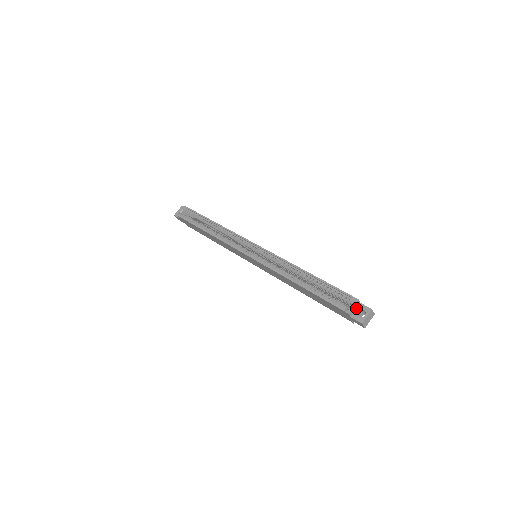
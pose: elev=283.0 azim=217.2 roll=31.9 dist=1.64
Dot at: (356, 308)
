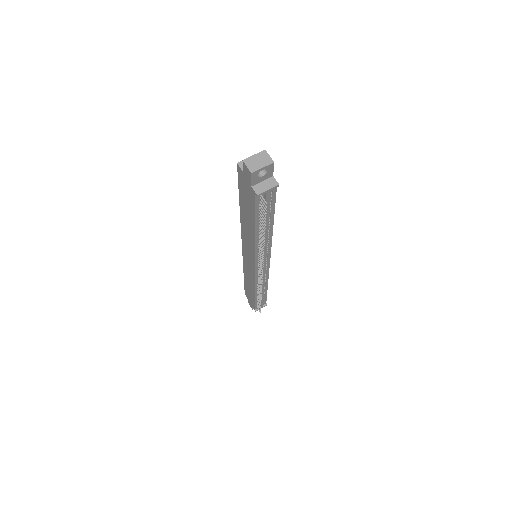
Dot at: occluded
